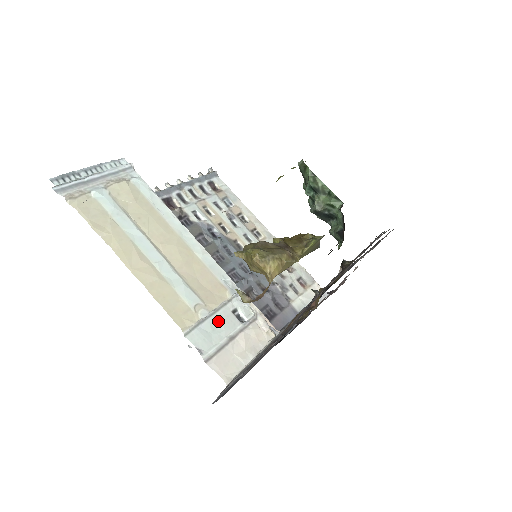
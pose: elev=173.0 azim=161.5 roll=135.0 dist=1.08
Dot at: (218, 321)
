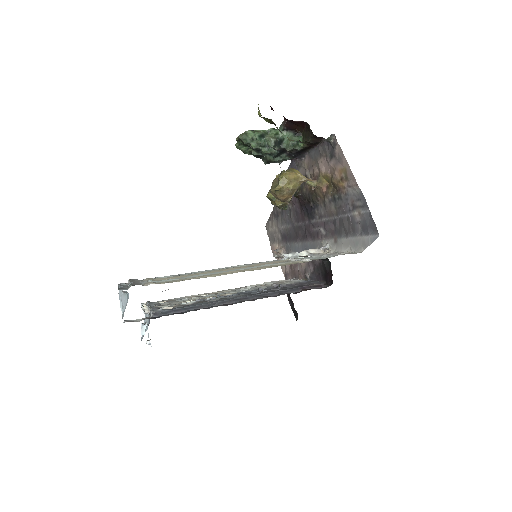
Dot at: occluded
